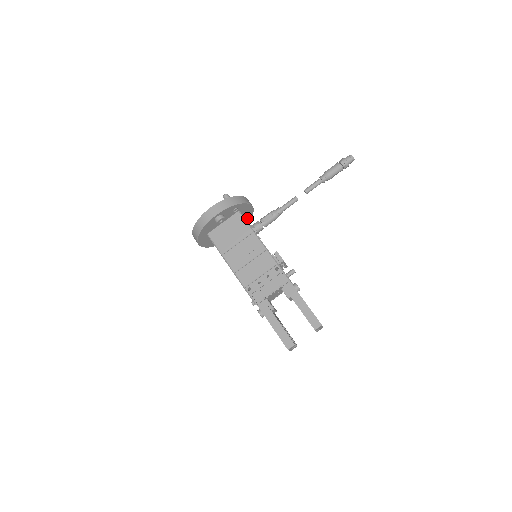
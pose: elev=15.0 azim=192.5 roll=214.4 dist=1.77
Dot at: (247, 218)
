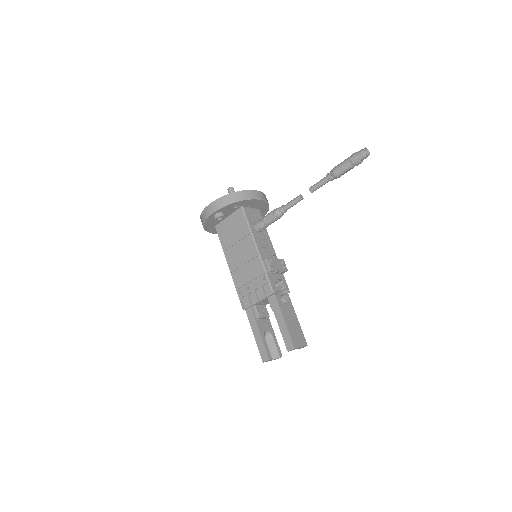
Dot at: (263, 208)
